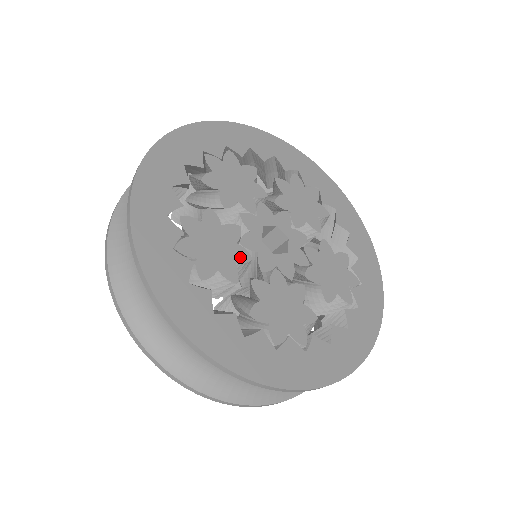
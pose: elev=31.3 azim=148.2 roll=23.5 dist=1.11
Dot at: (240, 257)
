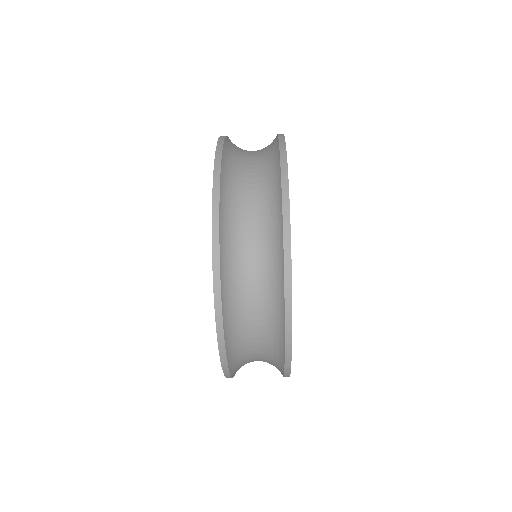
Dot at: occluded
